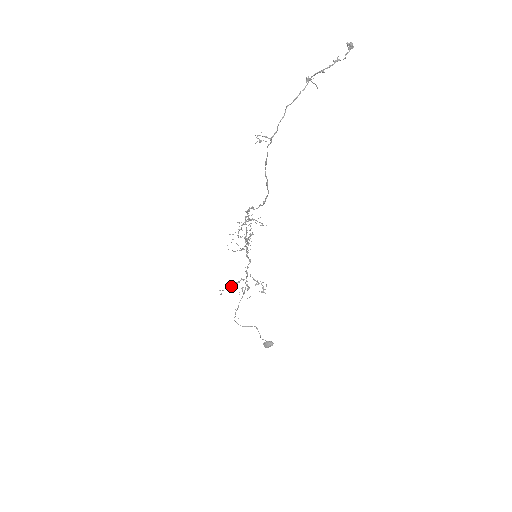
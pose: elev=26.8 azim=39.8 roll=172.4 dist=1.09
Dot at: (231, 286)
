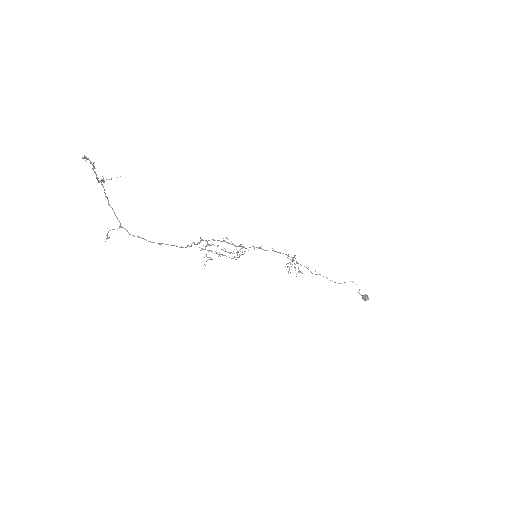
Dot at: (288, 263)
